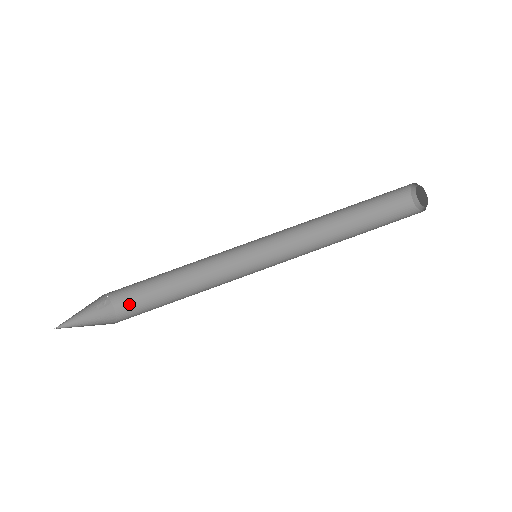
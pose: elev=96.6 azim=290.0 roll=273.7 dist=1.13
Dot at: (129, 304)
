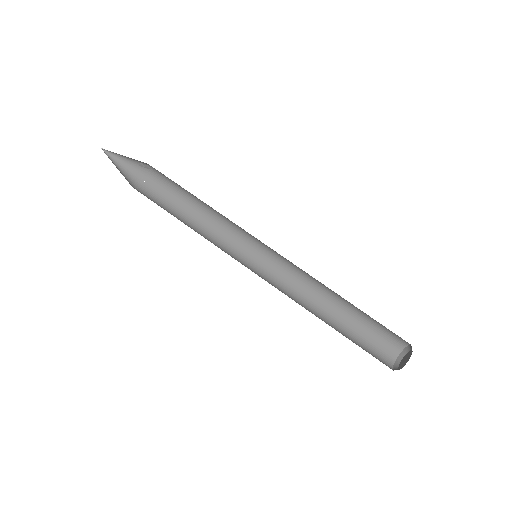
Dot at: (160, 183)
